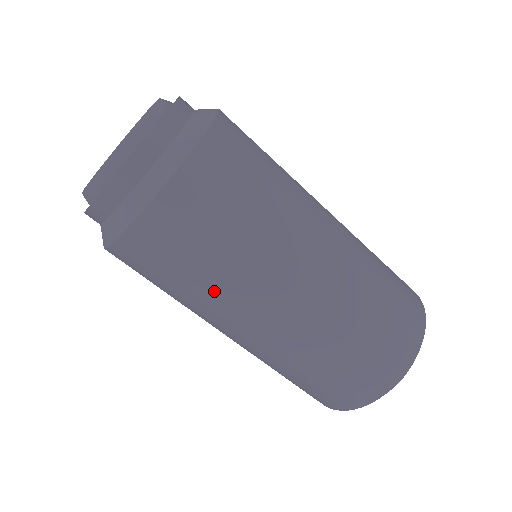
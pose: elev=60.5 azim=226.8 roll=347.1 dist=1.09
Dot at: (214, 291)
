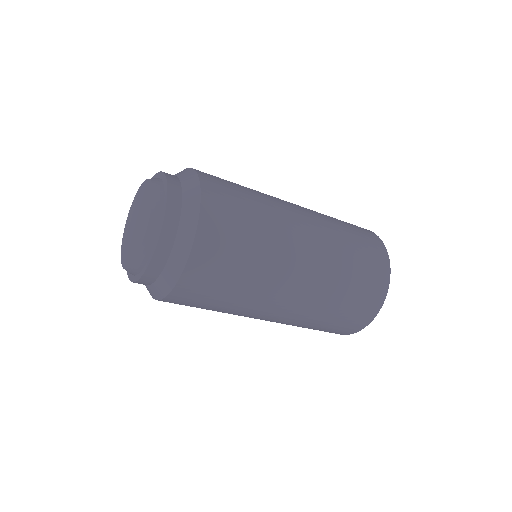
Dot at: occluded
